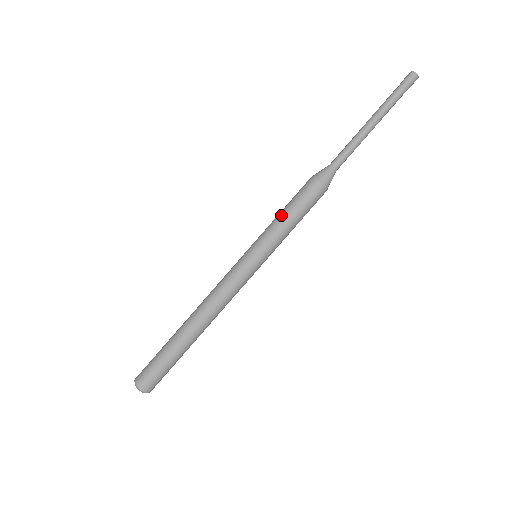
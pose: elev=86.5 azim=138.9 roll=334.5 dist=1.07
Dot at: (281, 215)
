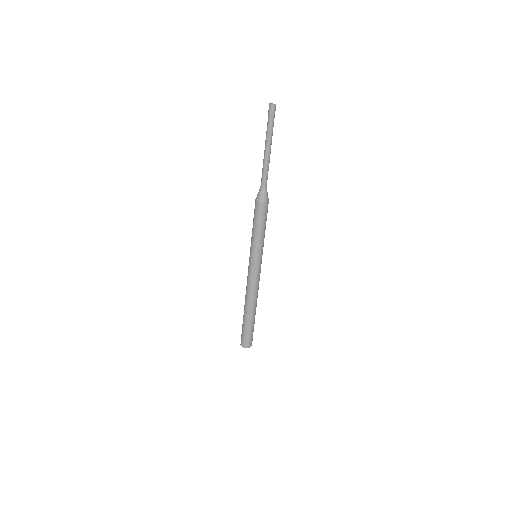
Dot at: (258, 232)
